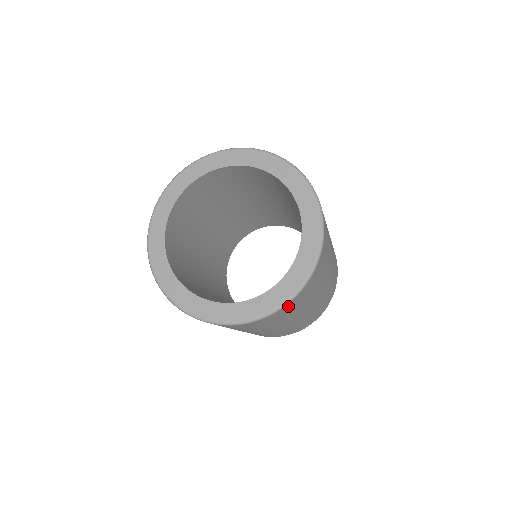
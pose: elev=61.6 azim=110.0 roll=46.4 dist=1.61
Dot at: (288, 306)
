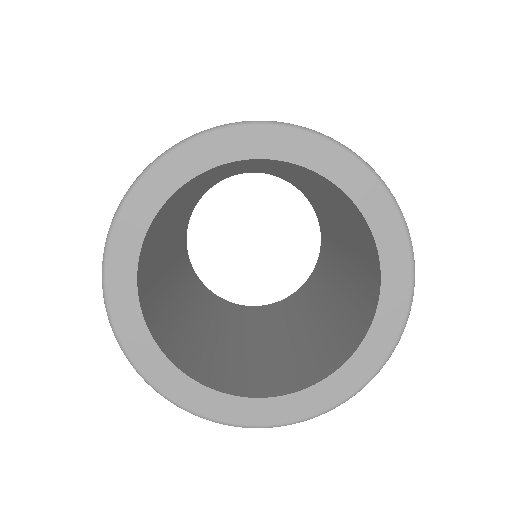
Dot at: occluded
